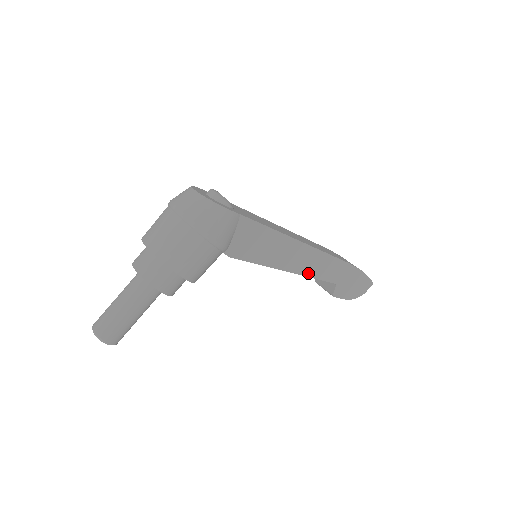
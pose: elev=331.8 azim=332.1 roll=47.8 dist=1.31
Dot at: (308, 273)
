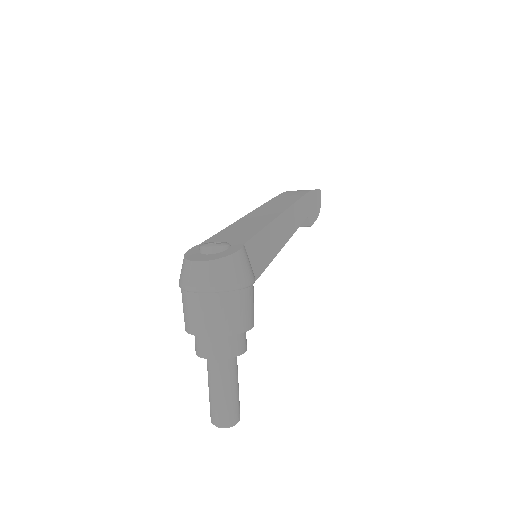
Dot at: (293, 230)
